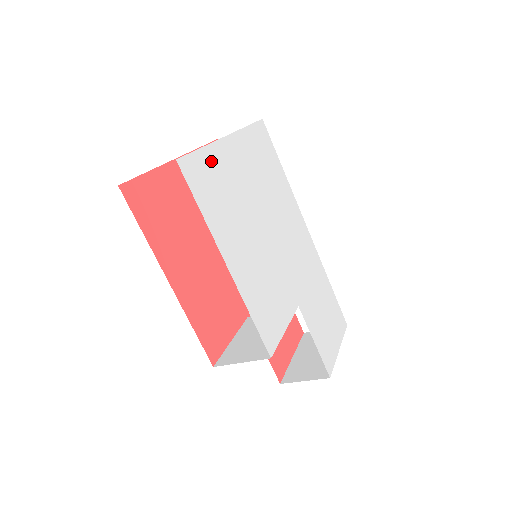
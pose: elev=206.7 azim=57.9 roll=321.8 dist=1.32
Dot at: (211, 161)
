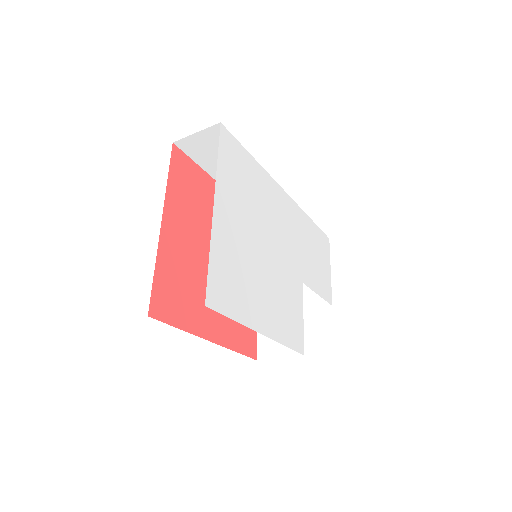
Dot at: (218, 258)
